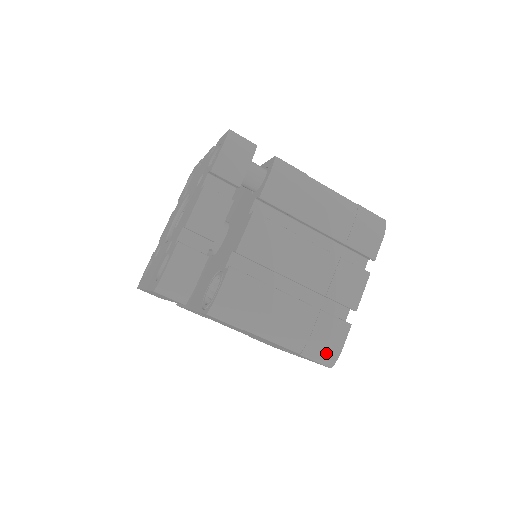
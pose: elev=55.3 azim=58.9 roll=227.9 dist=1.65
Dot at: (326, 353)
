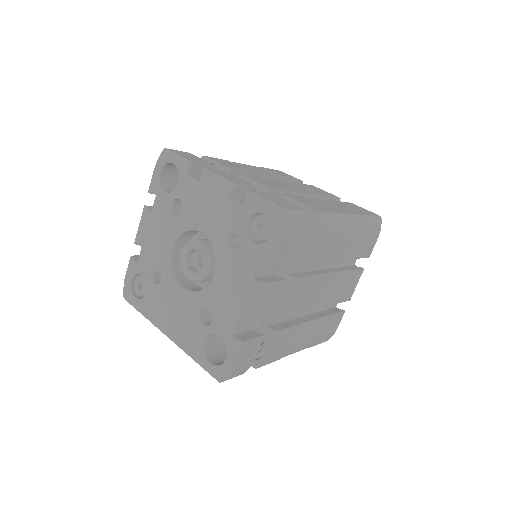
Dot at: (327, 338)
